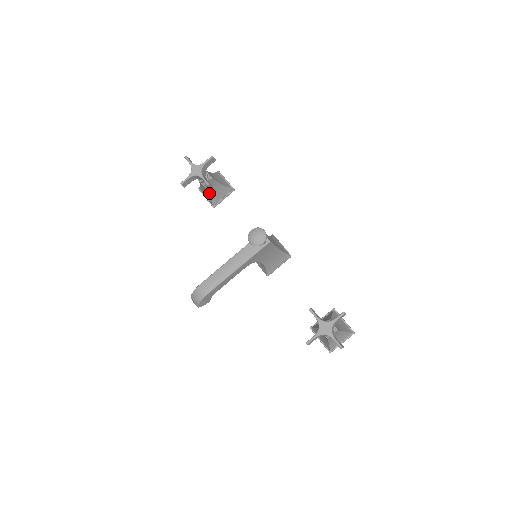
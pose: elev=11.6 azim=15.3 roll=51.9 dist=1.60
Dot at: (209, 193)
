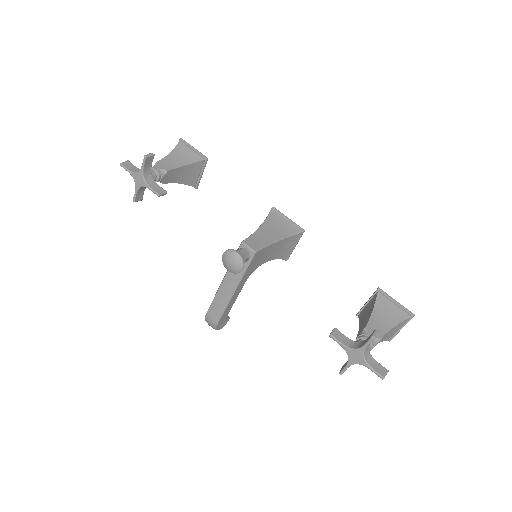
Dot at: (178, 182)
